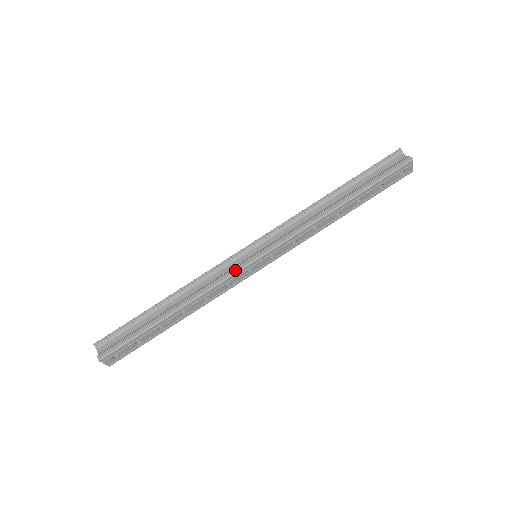
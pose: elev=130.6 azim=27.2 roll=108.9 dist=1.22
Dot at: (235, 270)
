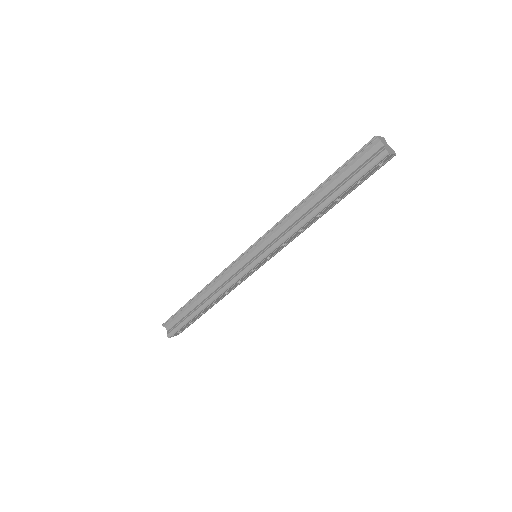
Dot at: (240, 275)
